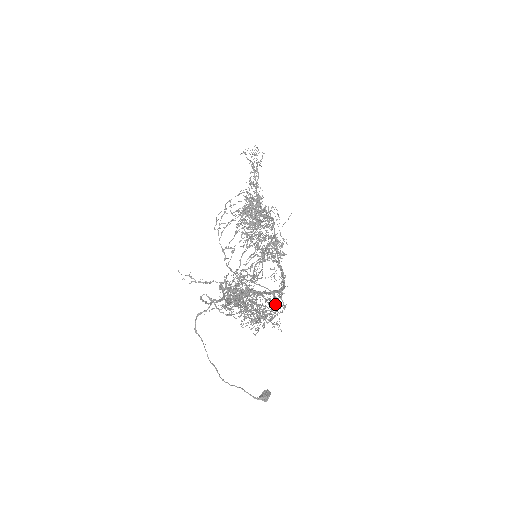
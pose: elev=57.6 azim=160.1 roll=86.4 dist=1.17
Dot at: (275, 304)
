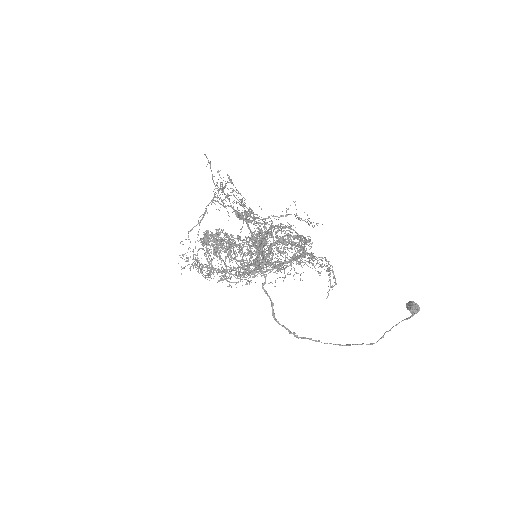
Dot at: occluded
